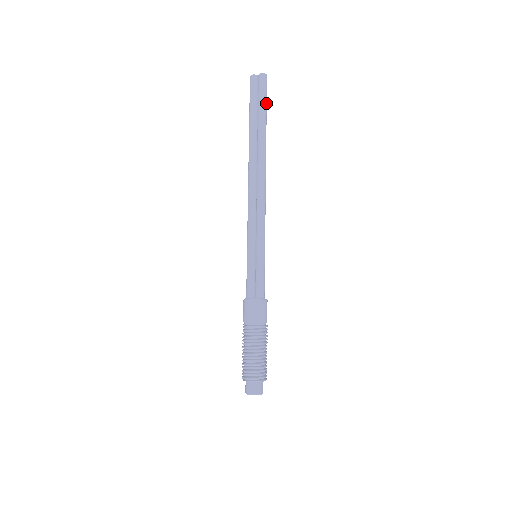
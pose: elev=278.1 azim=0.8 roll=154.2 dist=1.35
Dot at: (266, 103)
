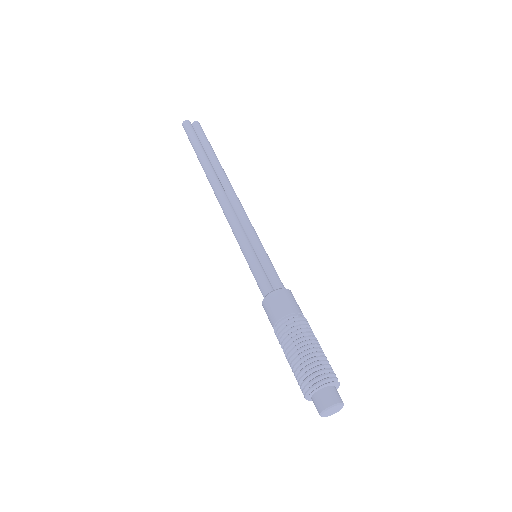
Dot at: occluded
